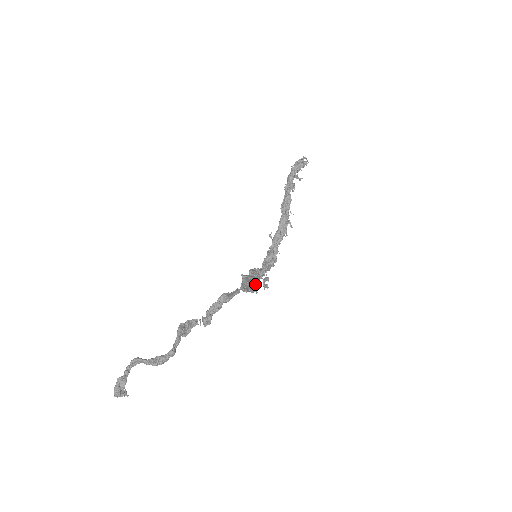
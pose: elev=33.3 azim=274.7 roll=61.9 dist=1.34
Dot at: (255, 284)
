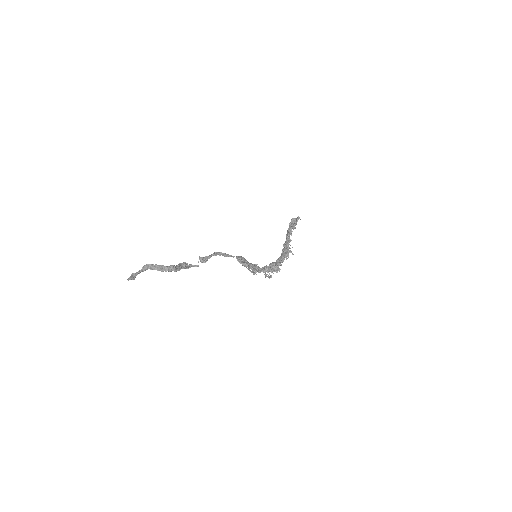
Dot at: (255, 269)
